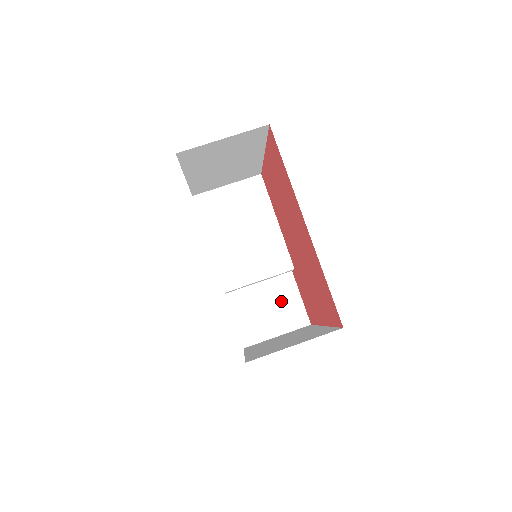
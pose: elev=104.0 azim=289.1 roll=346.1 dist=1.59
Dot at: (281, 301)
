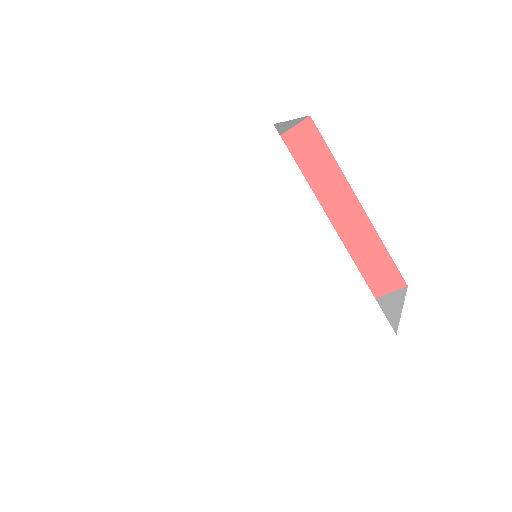
Dot at: occluded
